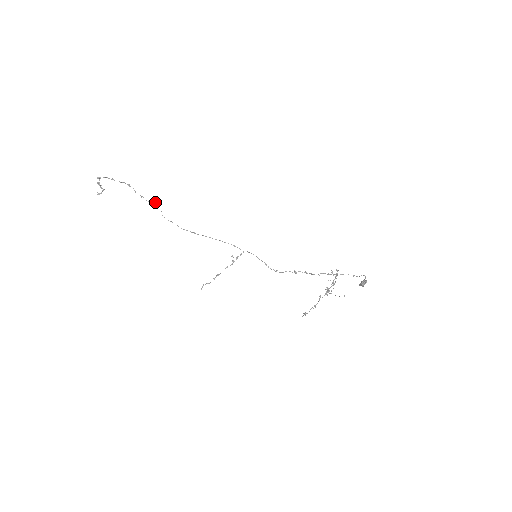
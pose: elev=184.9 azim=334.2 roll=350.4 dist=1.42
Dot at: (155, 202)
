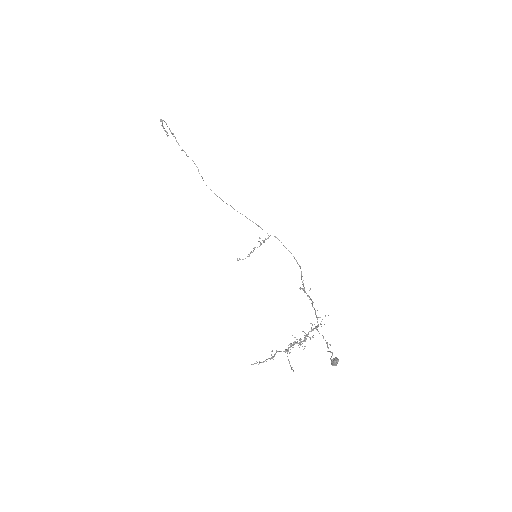
Dot at: occluded
